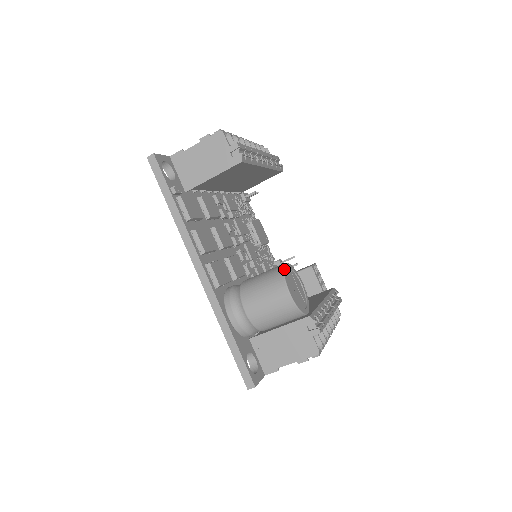
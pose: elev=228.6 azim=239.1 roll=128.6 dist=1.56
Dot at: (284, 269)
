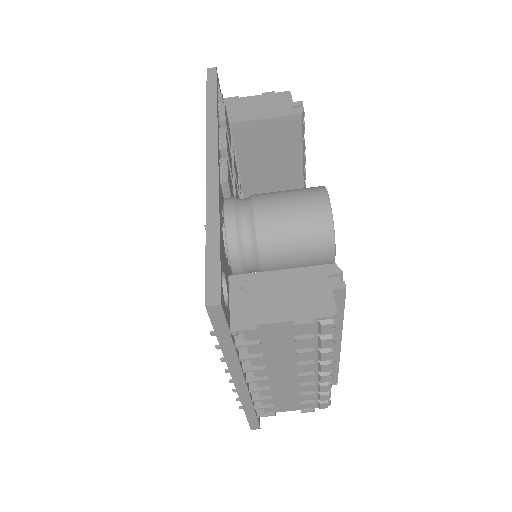
Dot at: occluded
